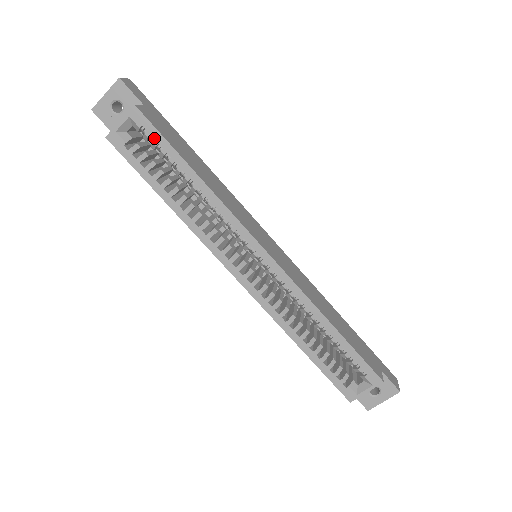
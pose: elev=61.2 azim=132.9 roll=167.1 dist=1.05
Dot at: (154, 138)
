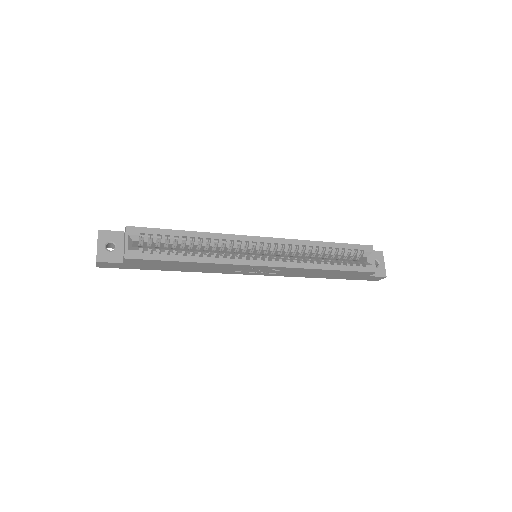
Dot at: (152, 233)
